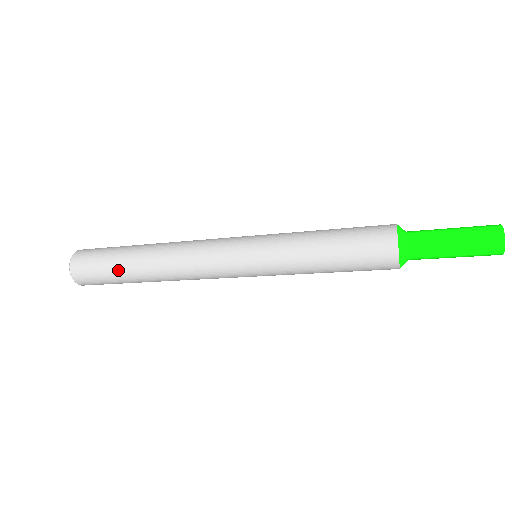
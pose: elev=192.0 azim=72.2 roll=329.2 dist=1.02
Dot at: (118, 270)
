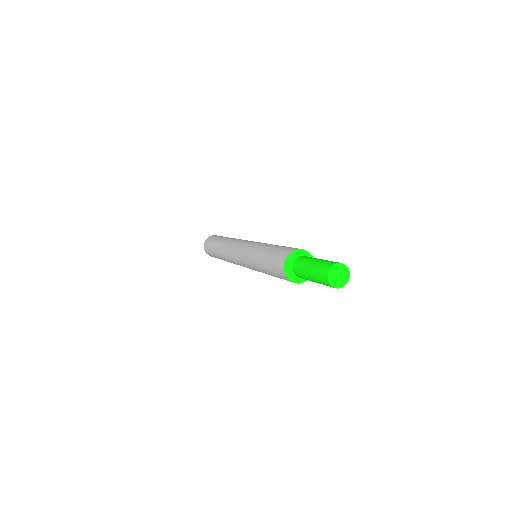
Dot at: occluded
